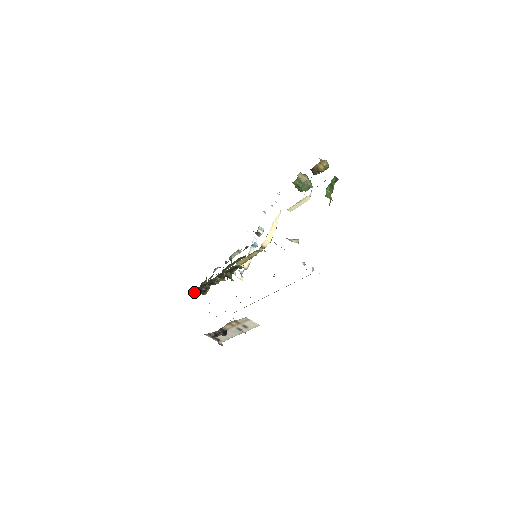
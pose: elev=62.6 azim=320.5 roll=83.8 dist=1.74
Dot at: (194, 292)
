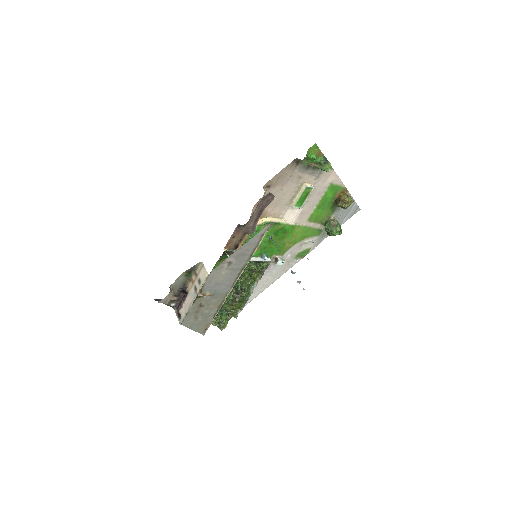
Dot at: occluded
